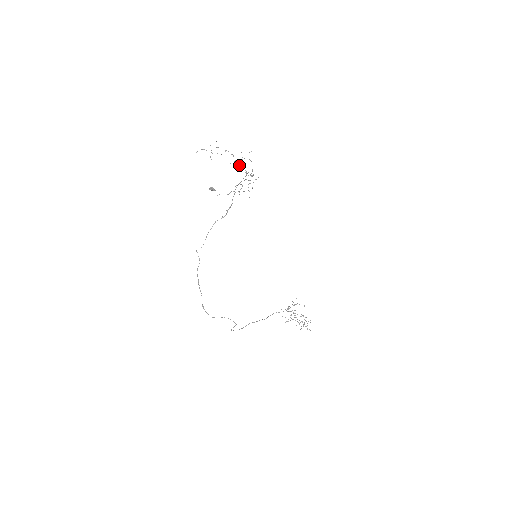
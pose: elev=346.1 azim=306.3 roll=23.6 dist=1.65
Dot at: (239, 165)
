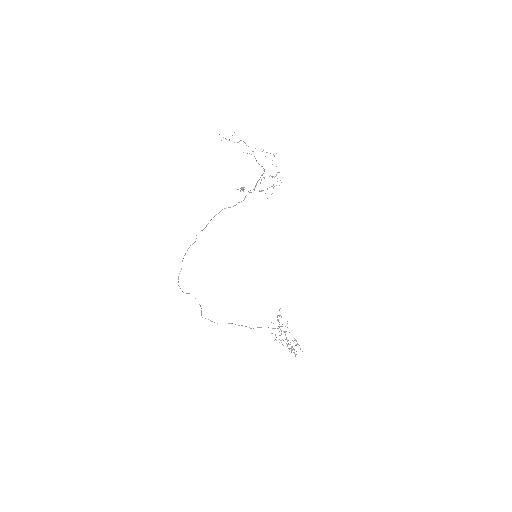
Dot at: occluded
